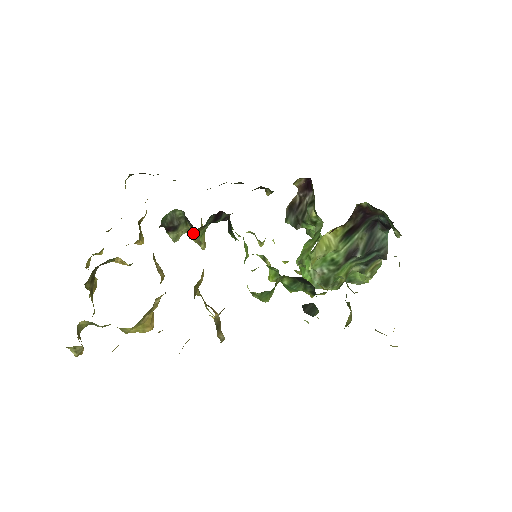
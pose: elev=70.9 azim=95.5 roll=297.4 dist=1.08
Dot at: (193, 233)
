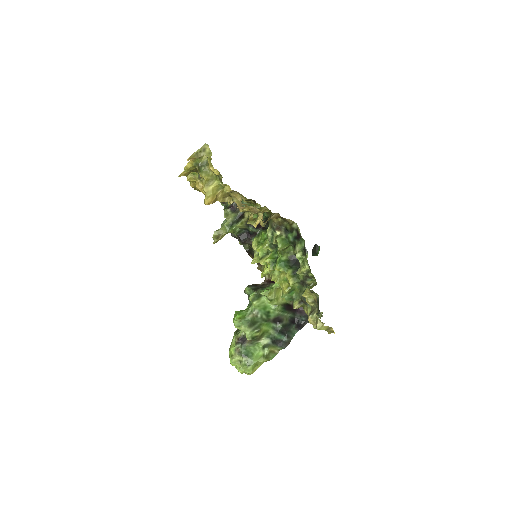
Dot at: (228, 226)
